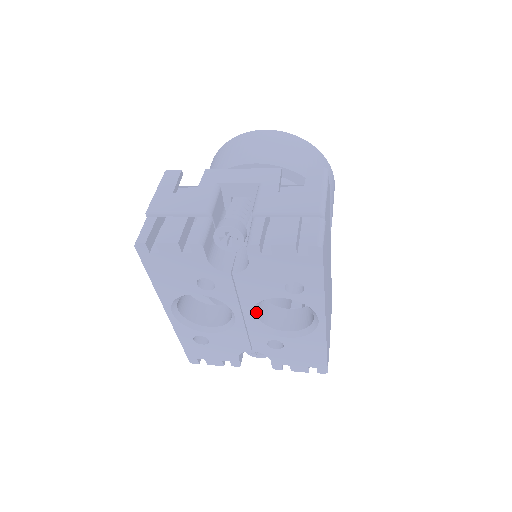
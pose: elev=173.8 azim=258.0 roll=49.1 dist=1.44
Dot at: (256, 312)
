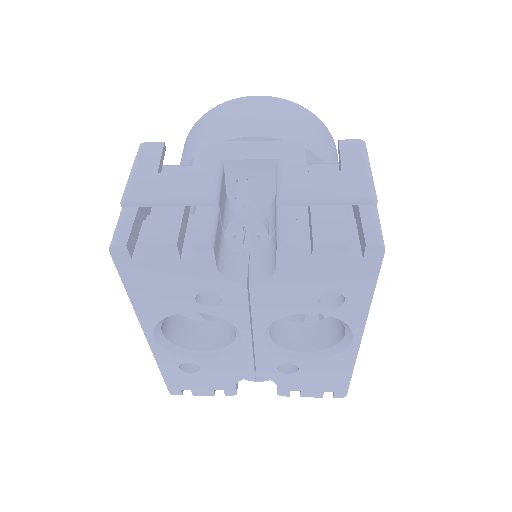
Dot at: (269, 331)
